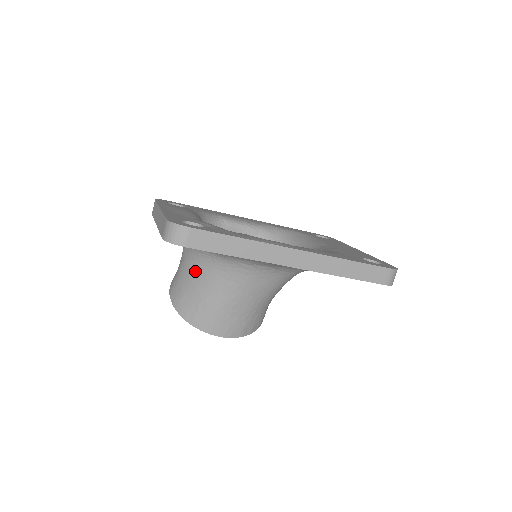
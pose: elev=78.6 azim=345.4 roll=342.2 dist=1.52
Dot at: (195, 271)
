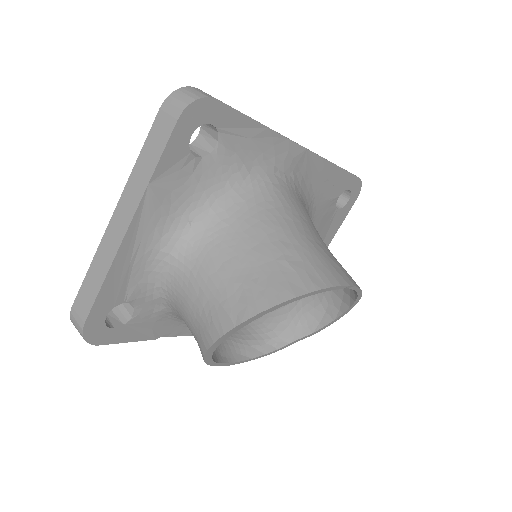
Dot at: (233, 241)
